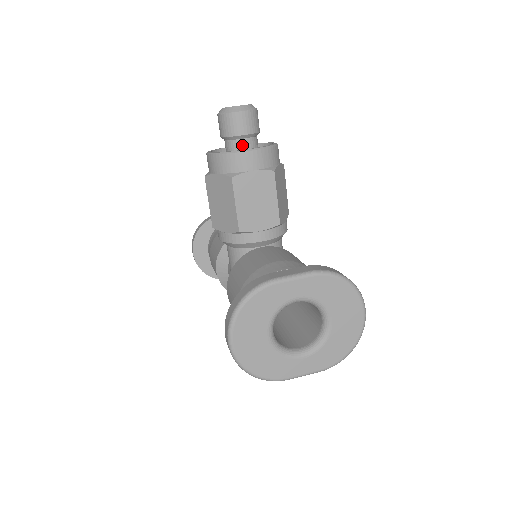
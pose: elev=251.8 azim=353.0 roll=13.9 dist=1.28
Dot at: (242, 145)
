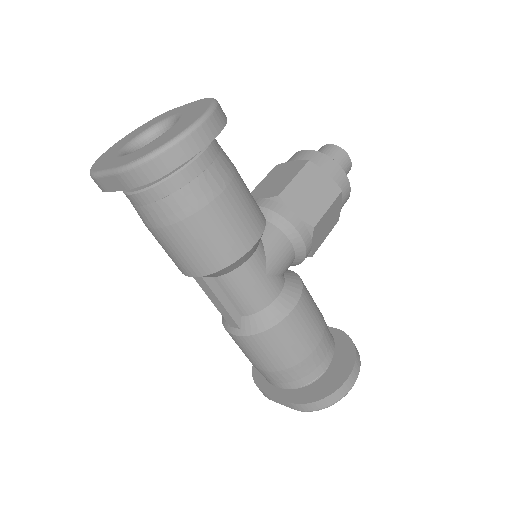
Dot at: occluded
